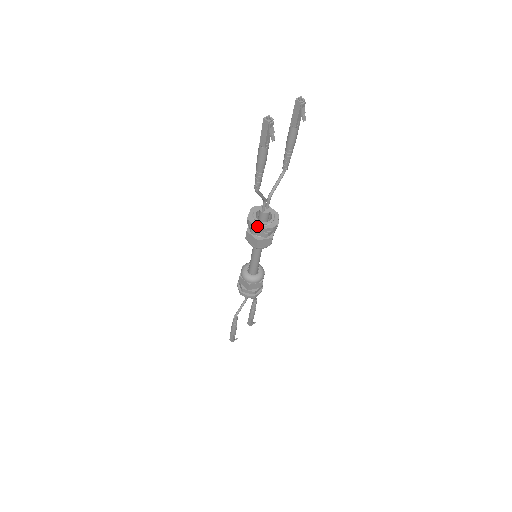
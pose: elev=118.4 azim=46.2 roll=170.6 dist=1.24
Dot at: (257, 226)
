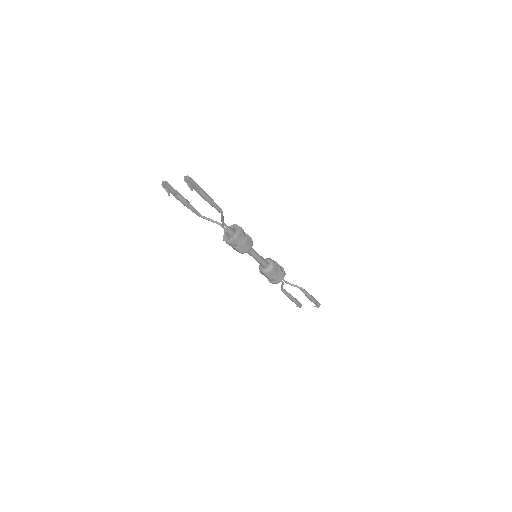
Dot at: (223, 237)
